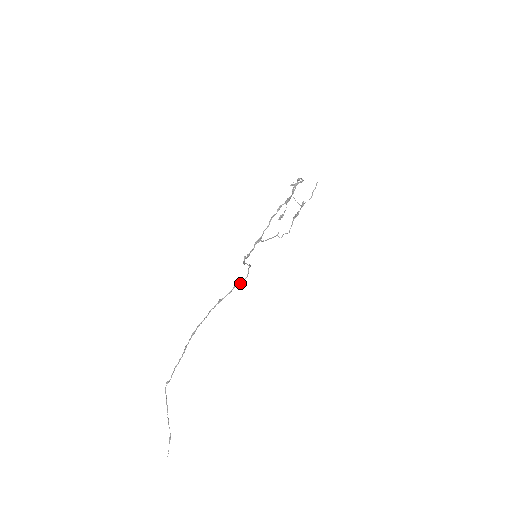
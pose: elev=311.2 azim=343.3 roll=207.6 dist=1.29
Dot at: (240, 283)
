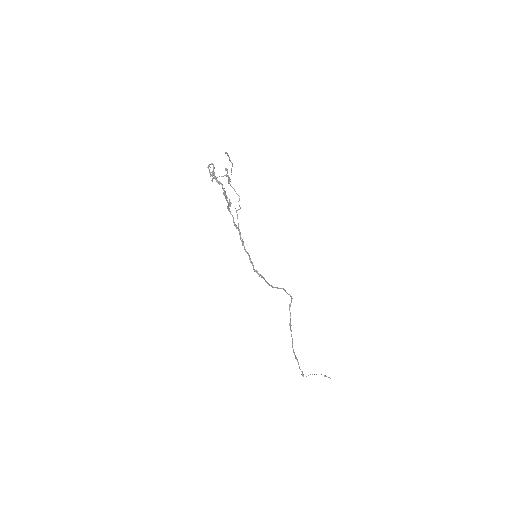
Dot at: occluded
